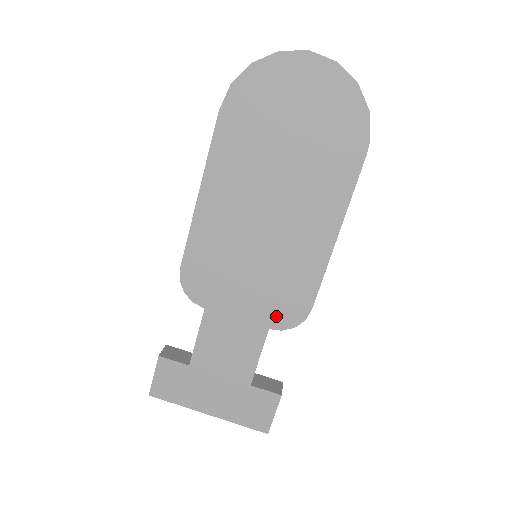
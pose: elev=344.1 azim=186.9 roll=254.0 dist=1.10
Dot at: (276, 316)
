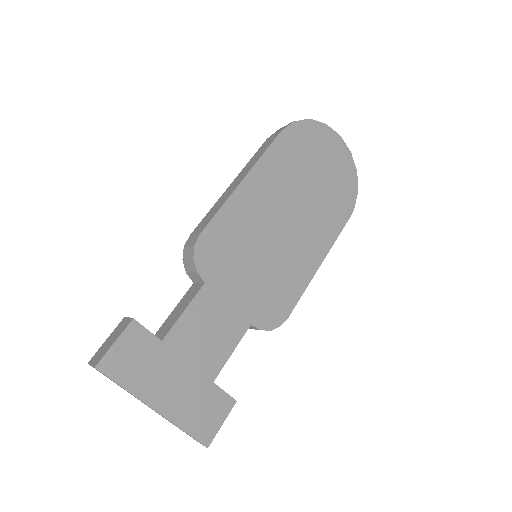
Dot at: (261, 314)
